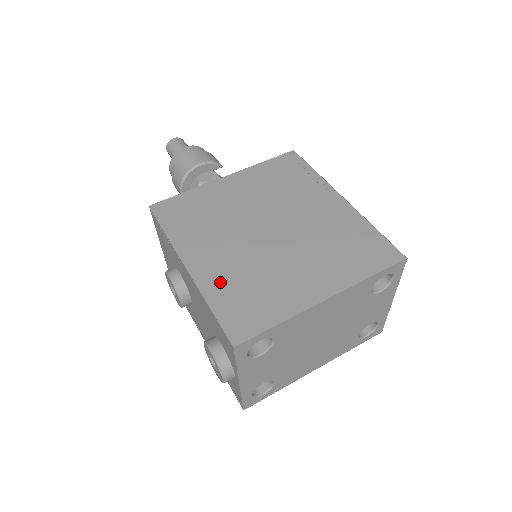
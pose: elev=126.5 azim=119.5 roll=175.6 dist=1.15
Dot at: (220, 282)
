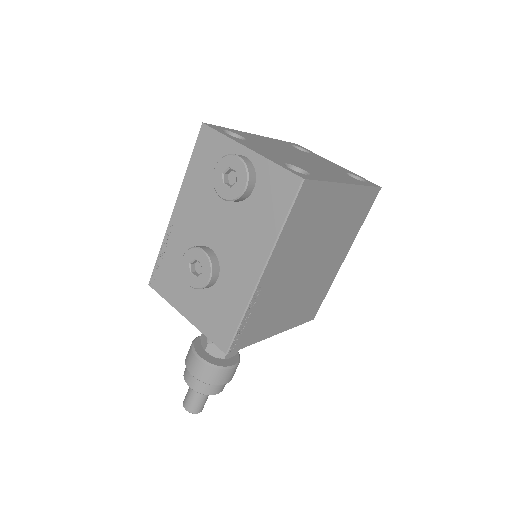
Dot at: occluded
